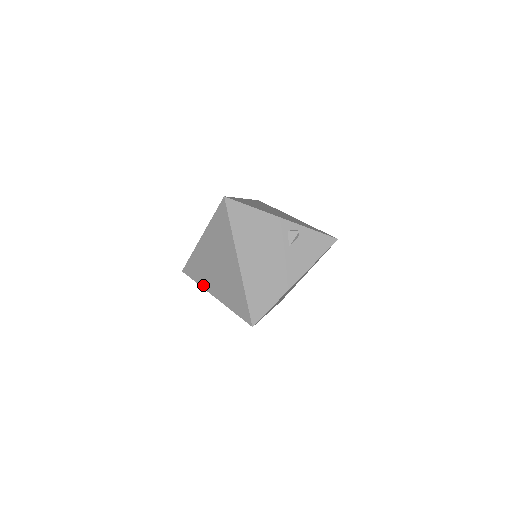
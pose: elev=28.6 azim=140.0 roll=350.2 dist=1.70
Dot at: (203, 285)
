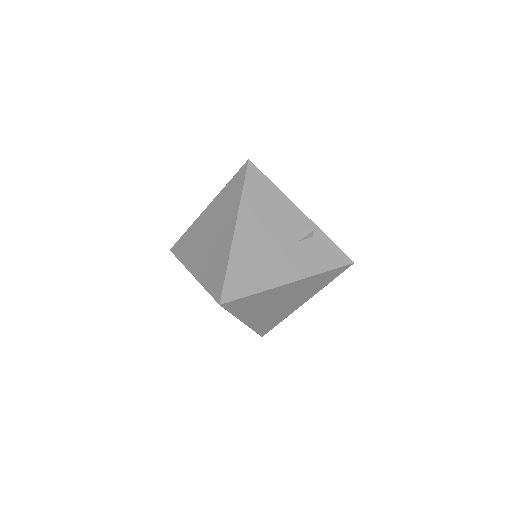
Dot at: (185, 262)
